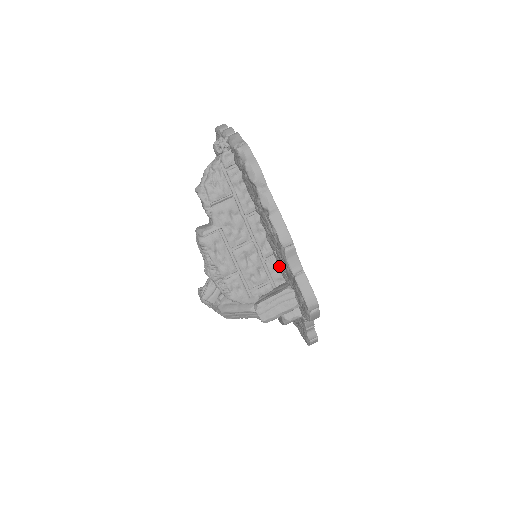
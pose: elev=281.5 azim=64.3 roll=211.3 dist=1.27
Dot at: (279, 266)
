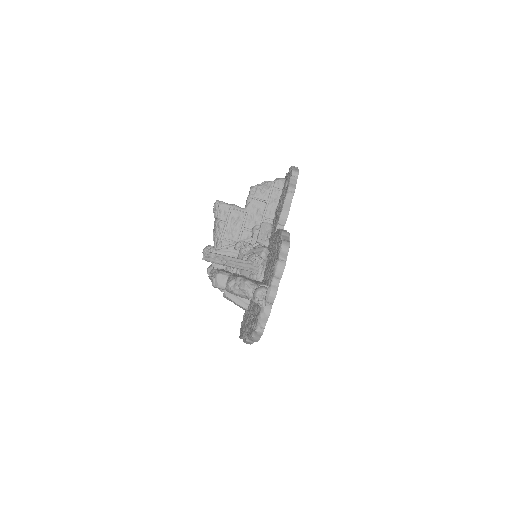
Dot at: occluded
